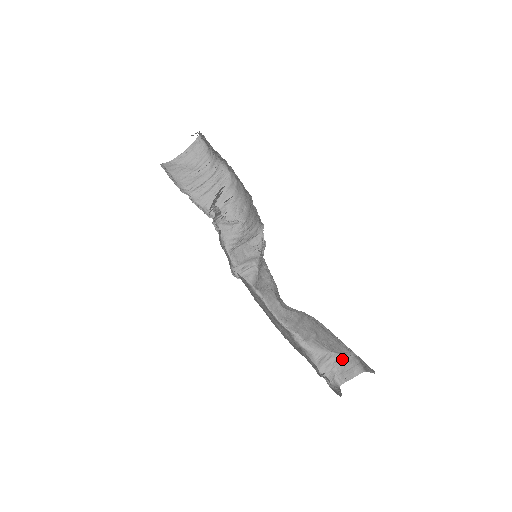
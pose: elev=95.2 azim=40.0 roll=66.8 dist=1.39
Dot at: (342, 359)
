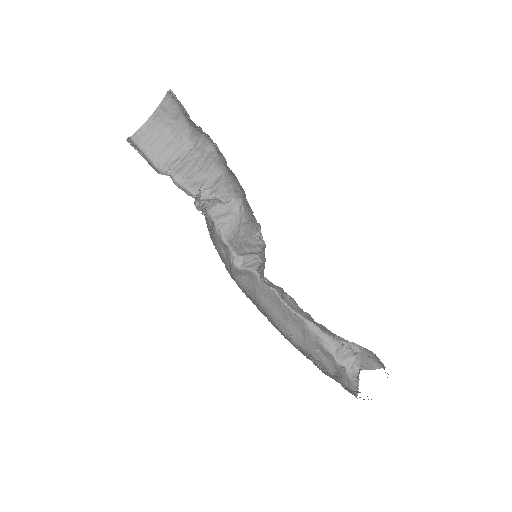
Dot at: (361, 352)
